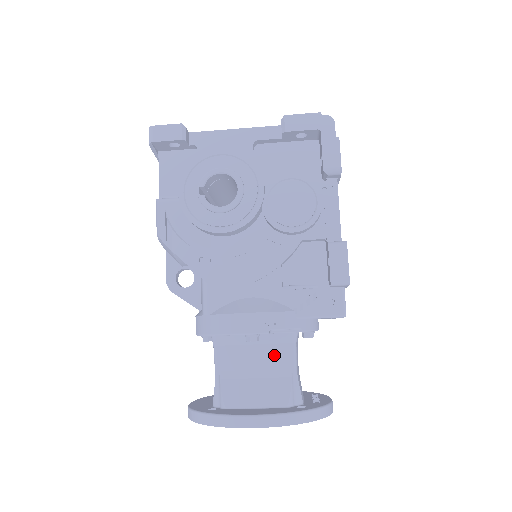
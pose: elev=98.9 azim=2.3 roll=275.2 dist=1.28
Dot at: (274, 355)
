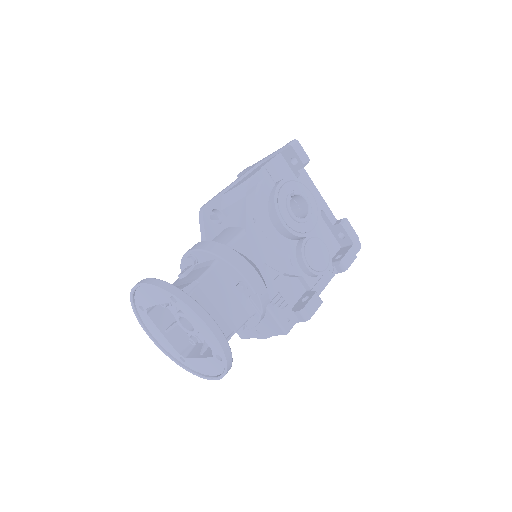
Dot at: (236, 310)
